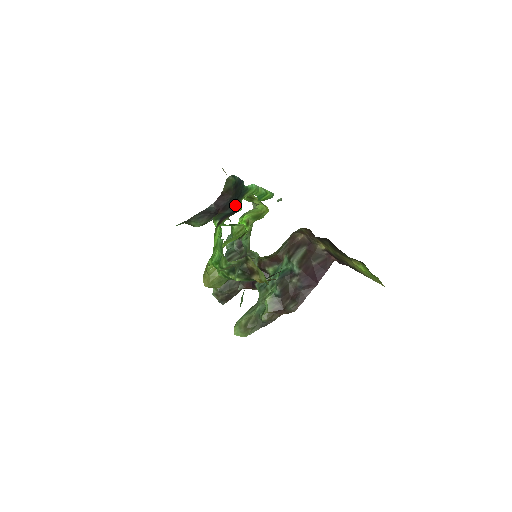
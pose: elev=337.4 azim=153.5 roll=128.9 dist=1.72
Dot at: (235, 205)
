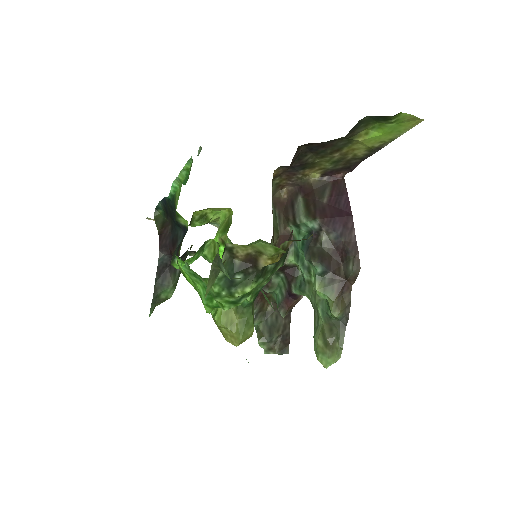
Dot at: (179, 227)
